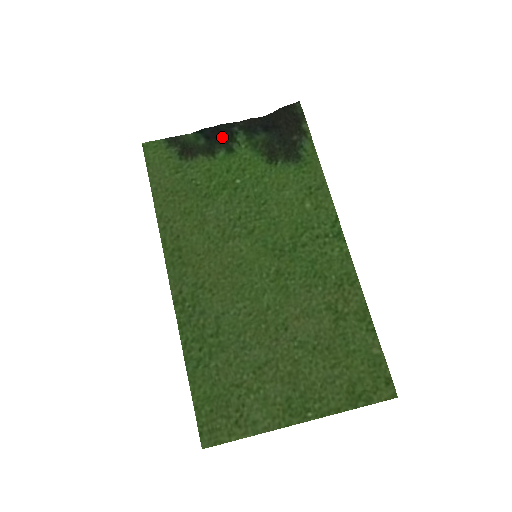
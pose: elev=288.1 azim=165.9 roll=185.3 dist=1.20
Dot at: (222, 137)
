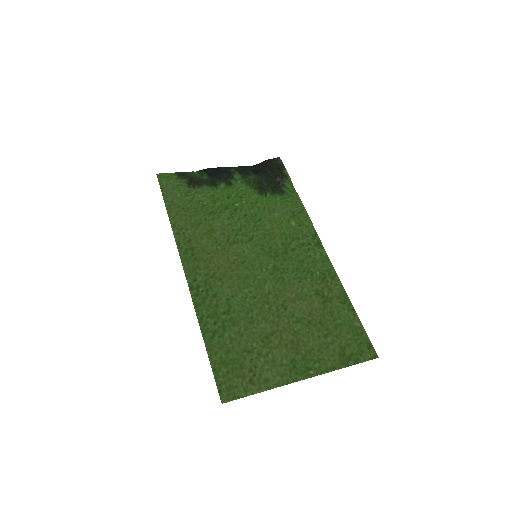
Dot at: (222, 175)
